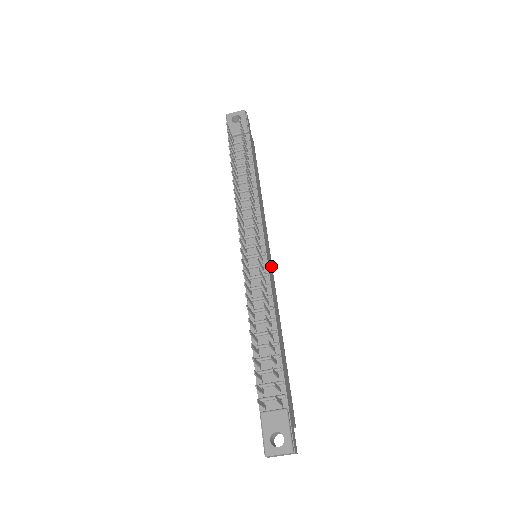
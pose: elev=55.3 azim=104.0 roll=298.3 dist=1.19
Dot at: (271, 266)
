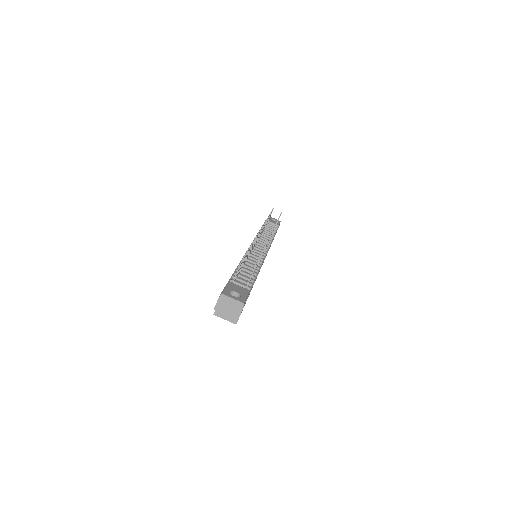
Dot at: occluded
